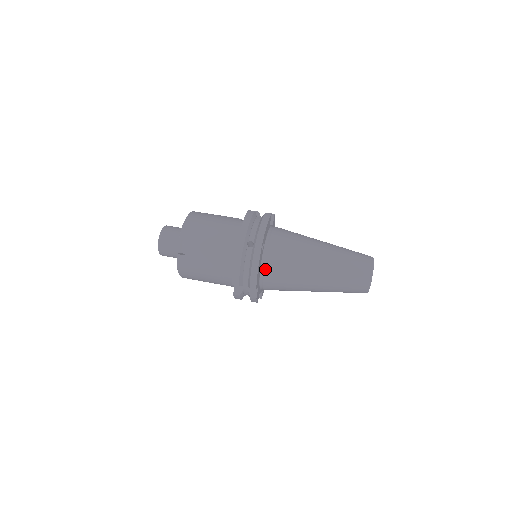
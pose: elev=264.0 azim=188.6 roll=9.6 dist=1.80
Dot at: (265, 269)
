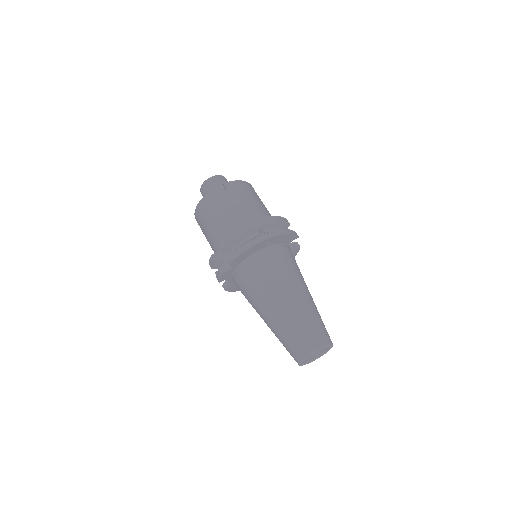
Dot at: (251, 260)
